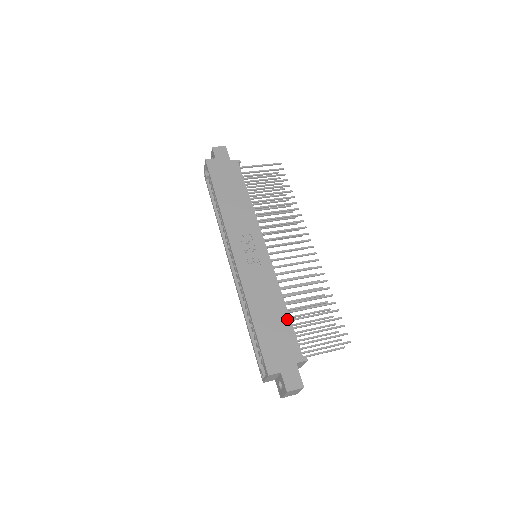
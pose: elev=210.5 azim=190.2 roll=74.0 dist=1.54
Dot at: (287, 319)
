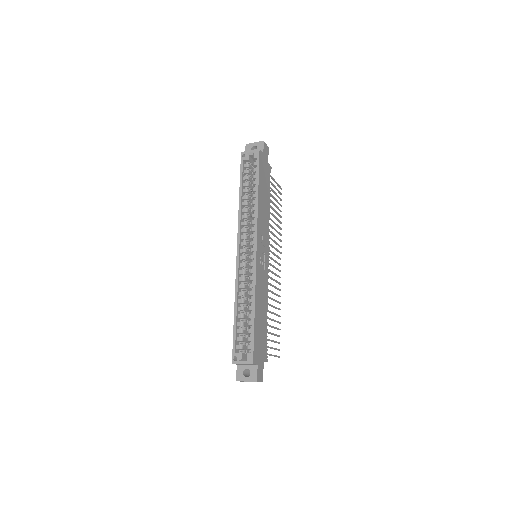
Dot at: (266, 323)
